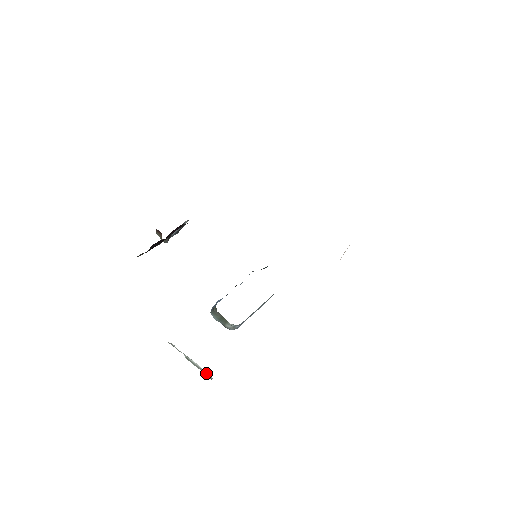
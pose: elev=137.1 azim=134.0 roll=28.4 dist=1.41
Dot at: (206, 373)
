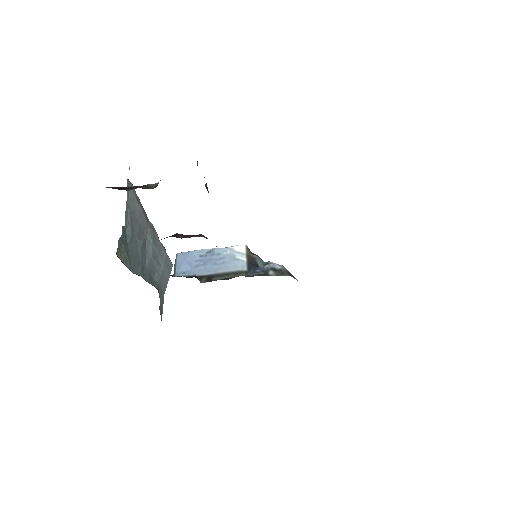
Dot at: occluded
